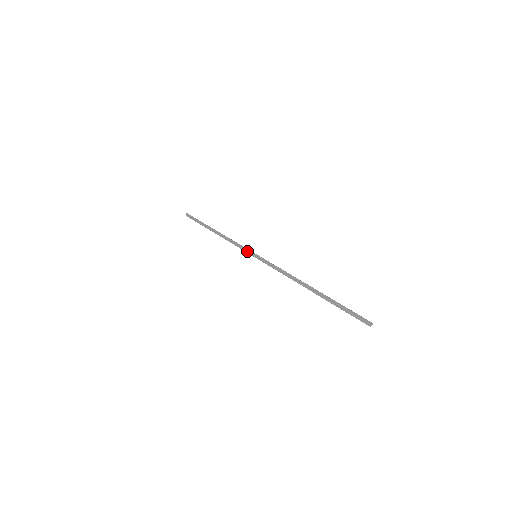
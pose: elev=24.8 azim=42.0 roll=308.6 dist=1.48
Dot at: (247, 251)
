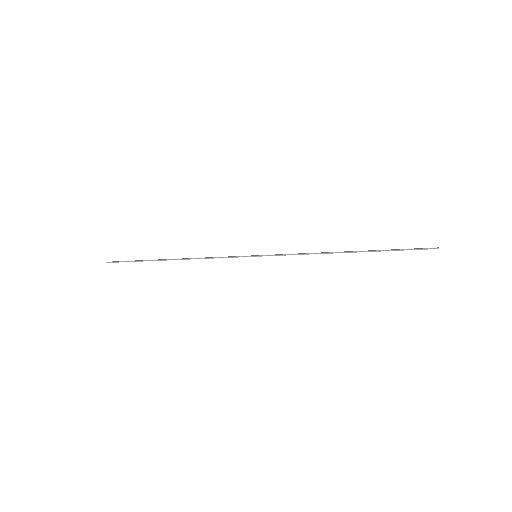
Dot at: (240, 256)
